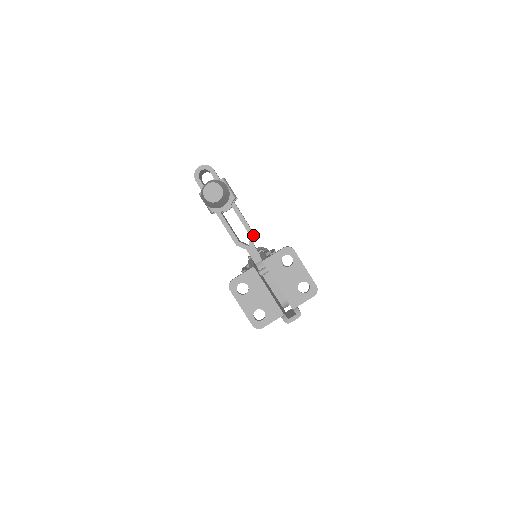
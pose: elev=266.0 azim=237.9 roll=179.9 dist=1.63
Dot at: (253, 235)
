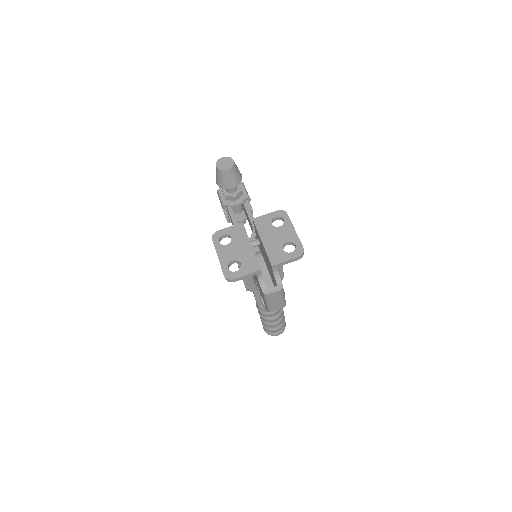
Dot at: occluded
